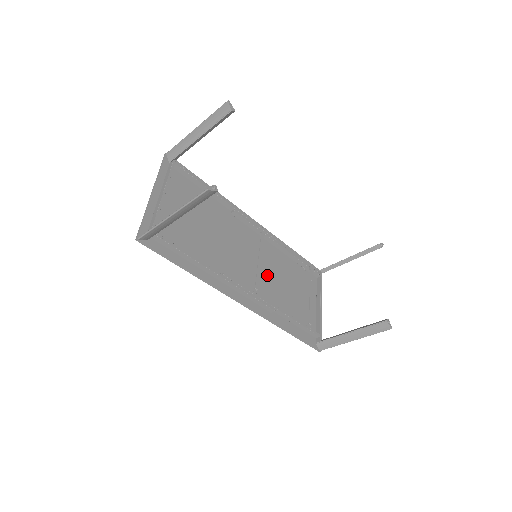
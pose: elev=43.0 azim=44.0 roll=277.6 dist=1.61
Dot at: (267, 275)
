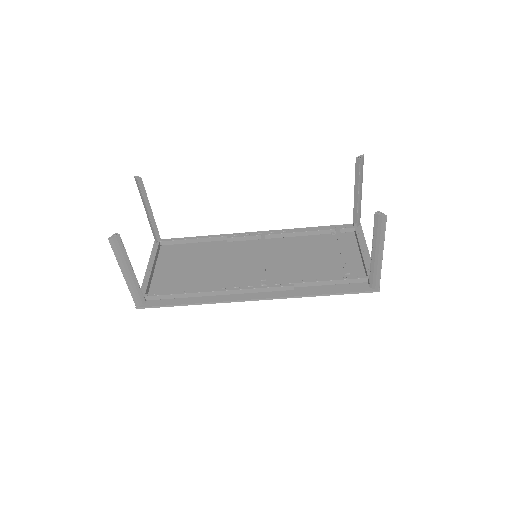
Dot at: (282, 263)
